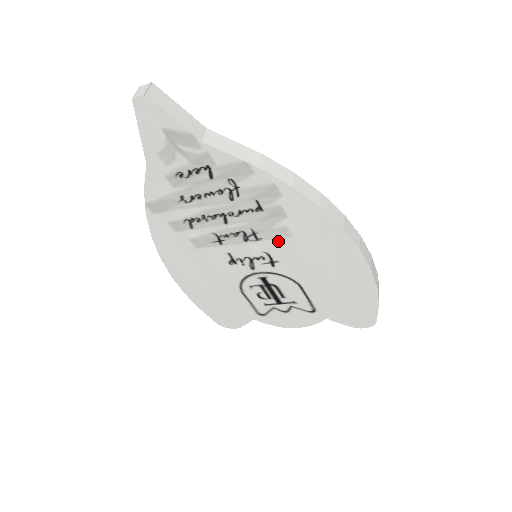
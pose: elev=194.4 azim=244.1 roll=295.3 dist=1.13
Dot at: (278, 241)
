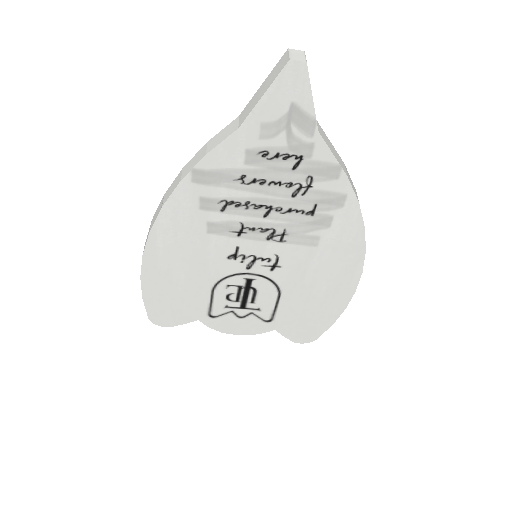
Dot at: (299, 247)
